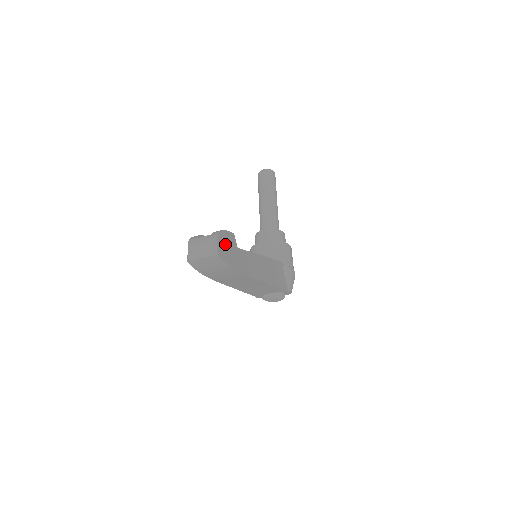
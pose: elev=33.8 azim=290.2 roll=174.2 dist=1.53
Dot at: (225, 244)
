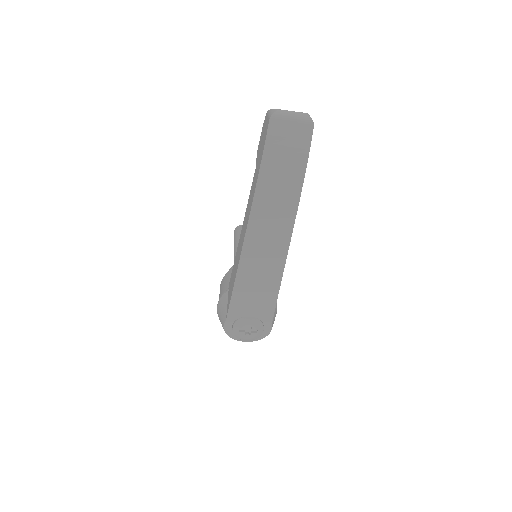
Dot at: occluded
